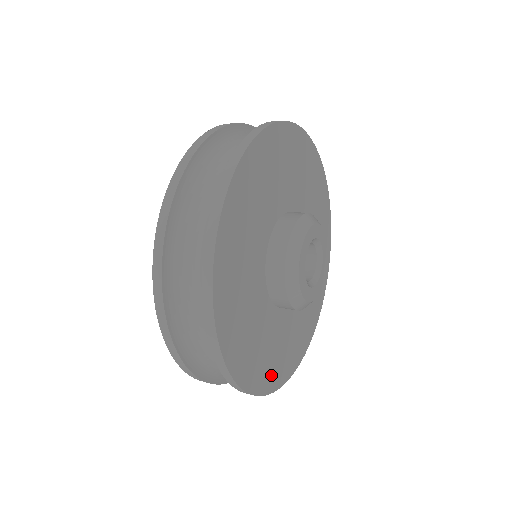
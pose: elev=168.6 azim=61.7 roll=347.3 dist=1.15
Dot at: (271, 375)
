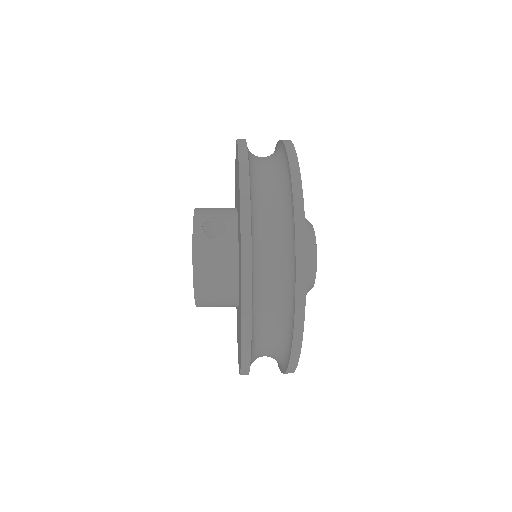
Dot at: occluded
